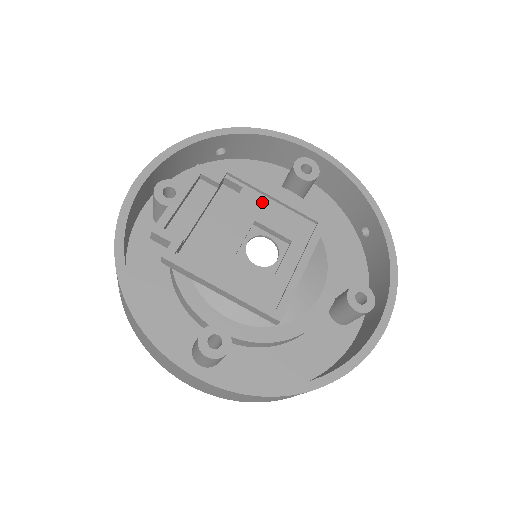
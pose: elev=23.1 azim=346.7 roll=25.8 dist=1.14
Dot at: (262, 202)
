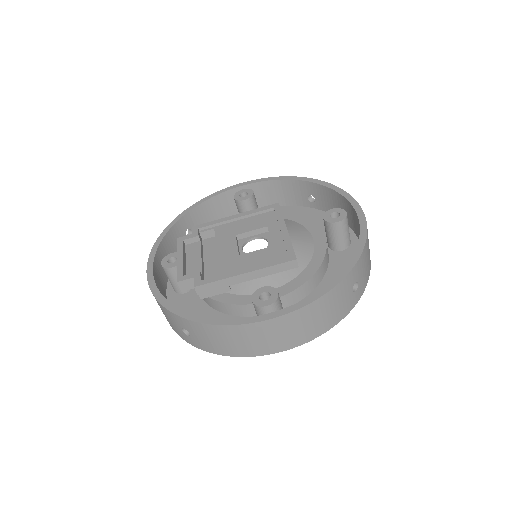
Dot at: (232, 226)
